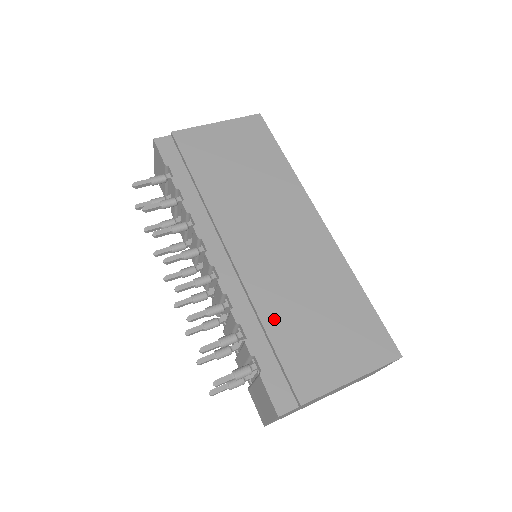
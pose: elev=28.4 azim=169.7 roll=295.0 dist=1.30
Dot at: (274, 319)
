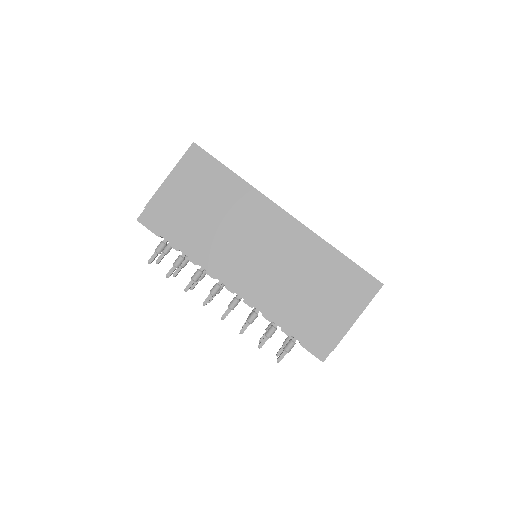
Dot at: (291, 308)
